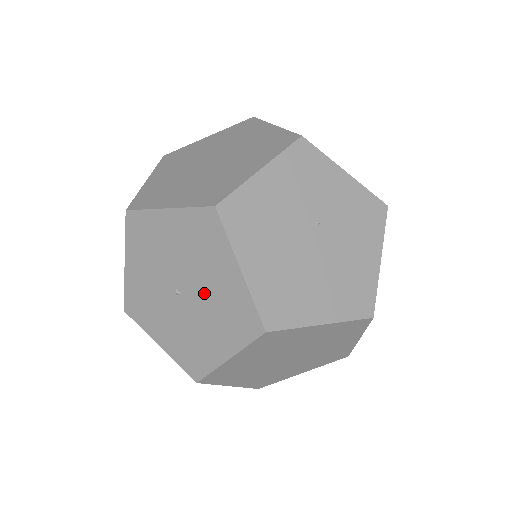
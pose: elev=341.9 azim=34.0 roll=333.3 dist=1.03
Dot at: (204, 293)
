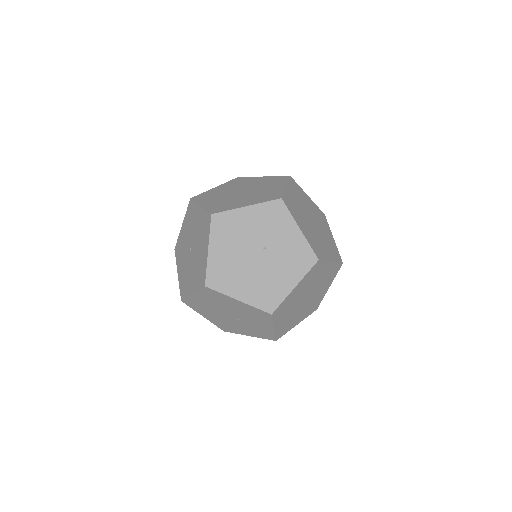
Dot at: (196, 255)
